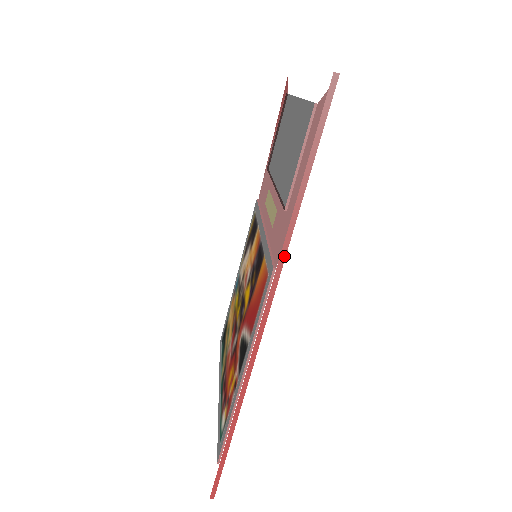
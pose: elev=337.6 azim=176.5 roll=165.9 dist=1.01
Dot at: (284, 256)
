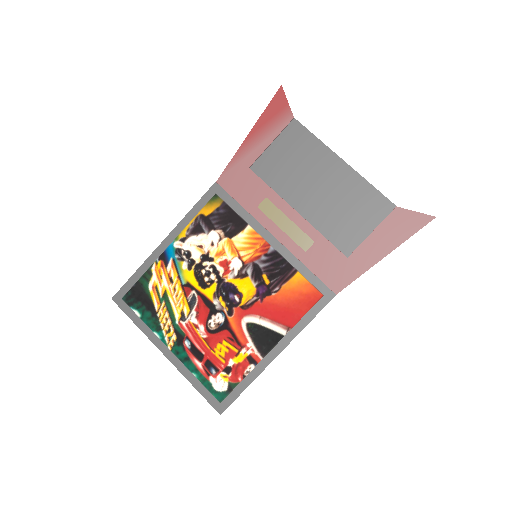
Dot at: occluded
